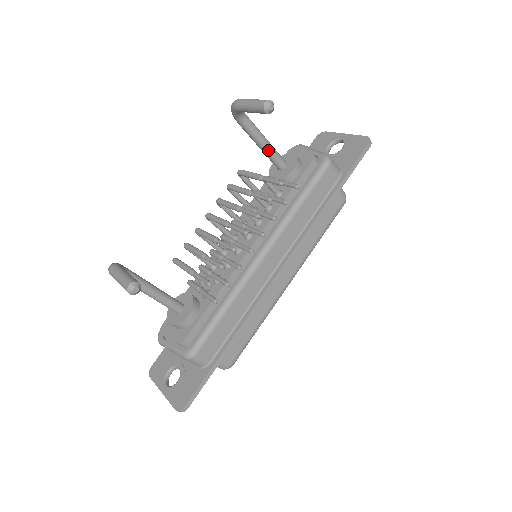
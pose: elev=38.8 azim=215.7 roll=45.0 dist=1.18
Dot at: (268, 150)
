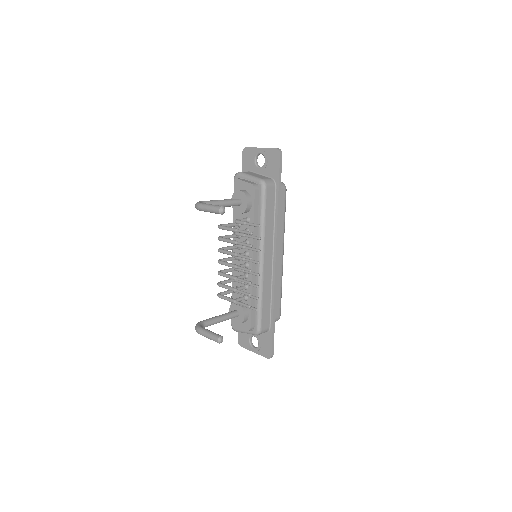
Dot at: (227, 205)
